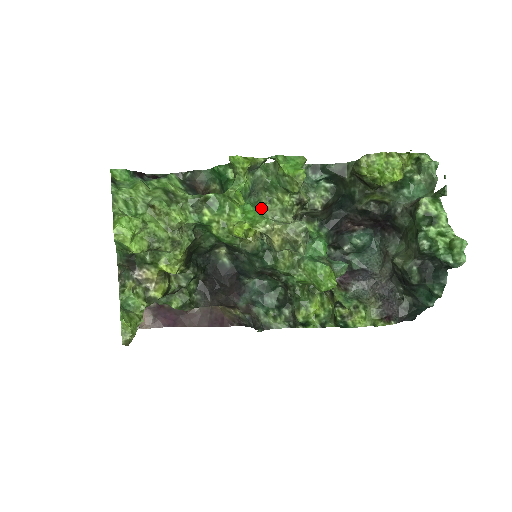
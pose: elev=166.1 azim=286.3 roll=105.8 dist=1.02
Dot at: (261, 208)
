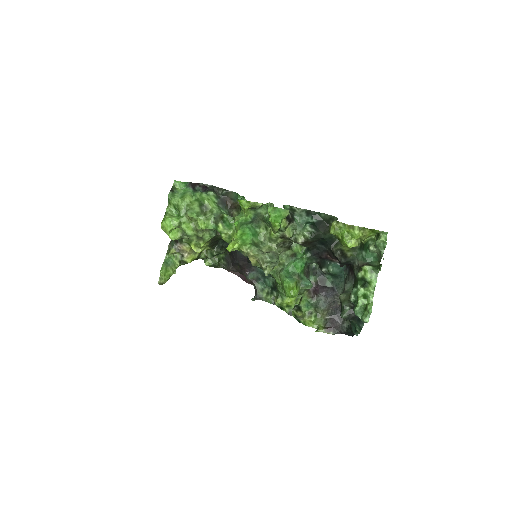
Dot at: (258, 232)
